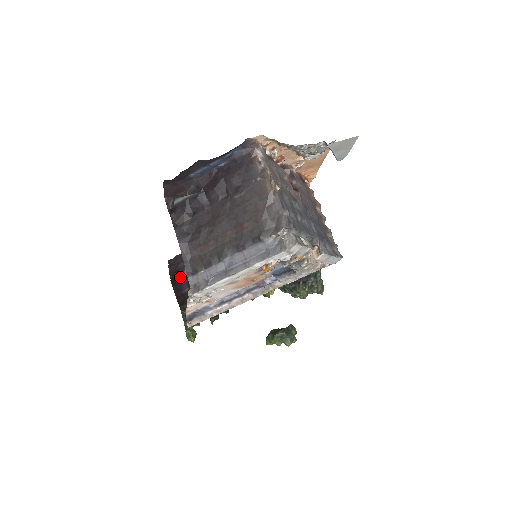
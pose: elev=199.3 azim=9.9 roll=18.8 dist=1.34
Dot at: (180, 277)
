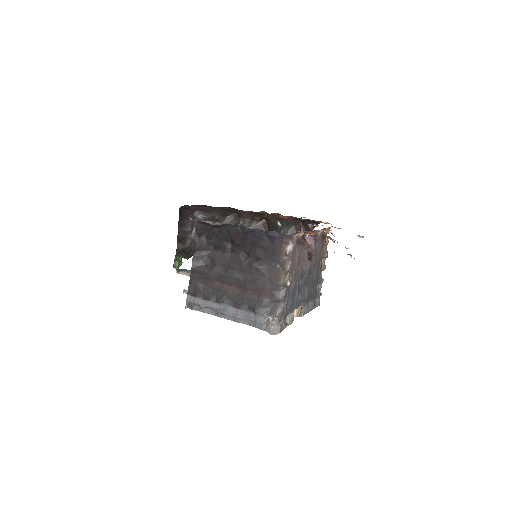
Dot at: (188, 214)
